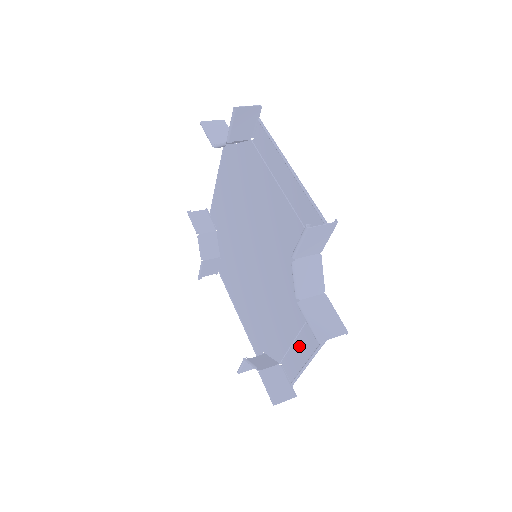
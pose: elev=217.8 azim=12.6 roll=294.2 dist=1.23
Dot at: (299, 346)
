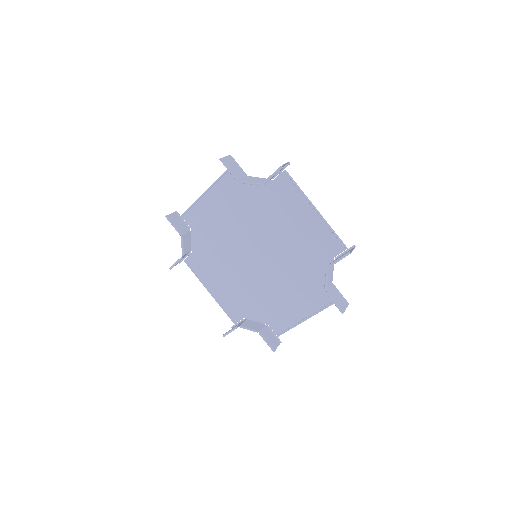
Dot at: (294, 313)
